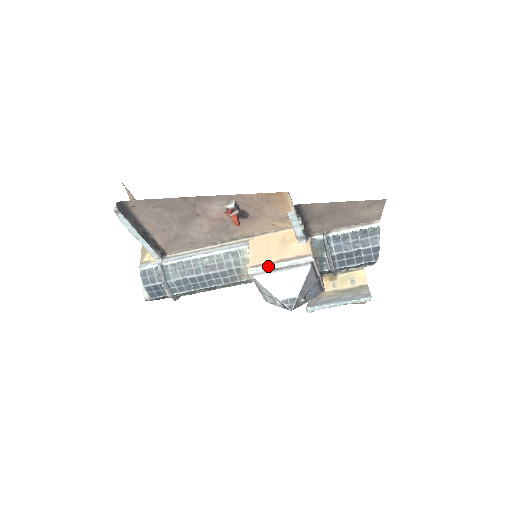
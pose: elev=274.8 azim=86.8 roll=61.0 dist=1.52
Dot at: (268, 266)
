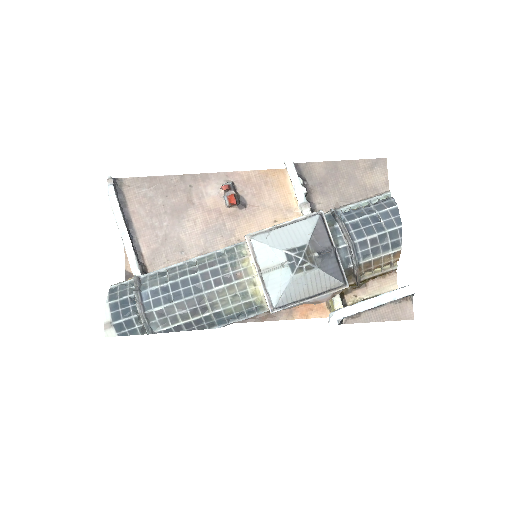
Dot at: (268, 228)
